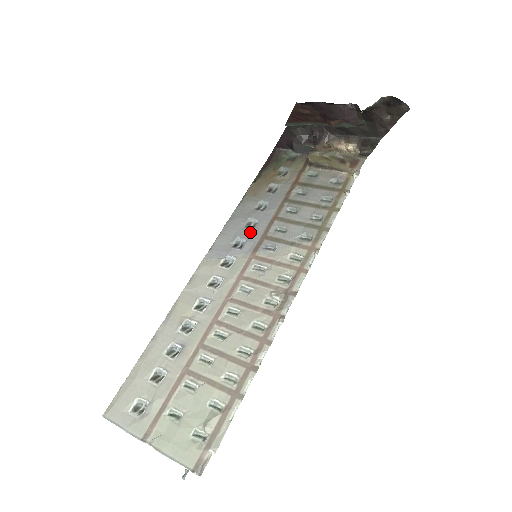
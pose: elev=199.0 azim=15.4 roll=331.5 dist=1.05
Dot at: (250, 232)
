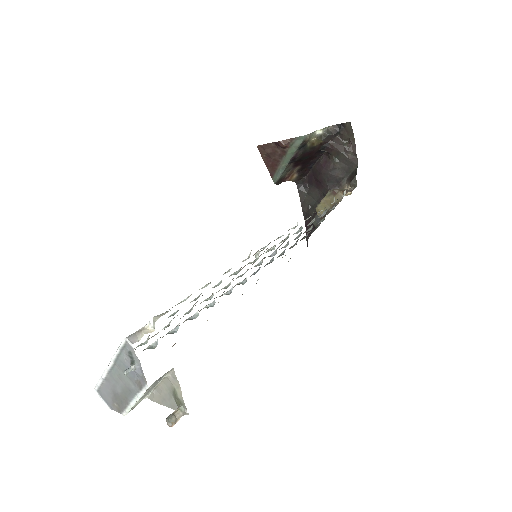
Dot at: occluded
